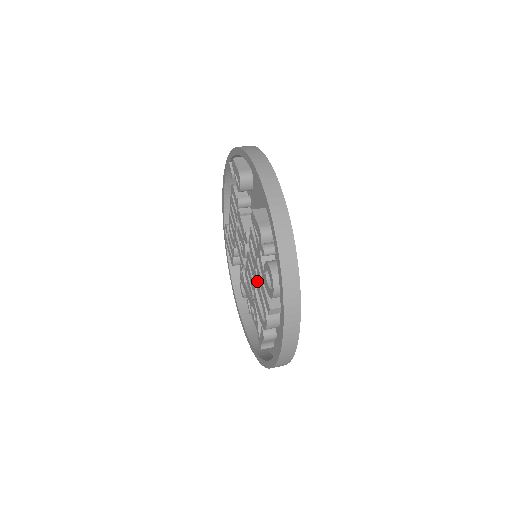
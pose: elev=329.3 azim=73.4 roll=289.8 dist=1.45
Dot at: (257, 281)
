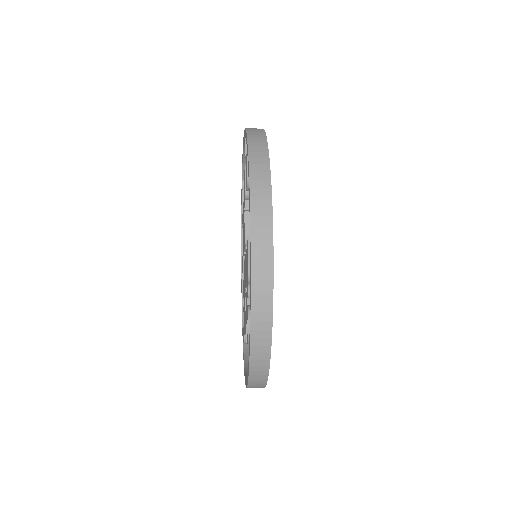
Dot at: occluded
